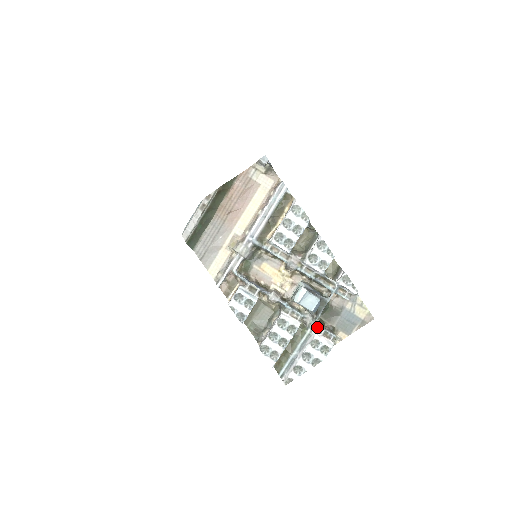
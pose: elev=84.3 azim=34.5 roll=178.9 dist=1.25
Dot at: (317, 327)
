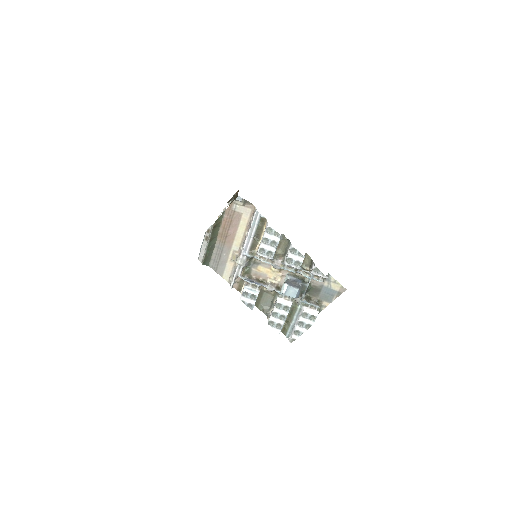
Dot at: (304, 303)
